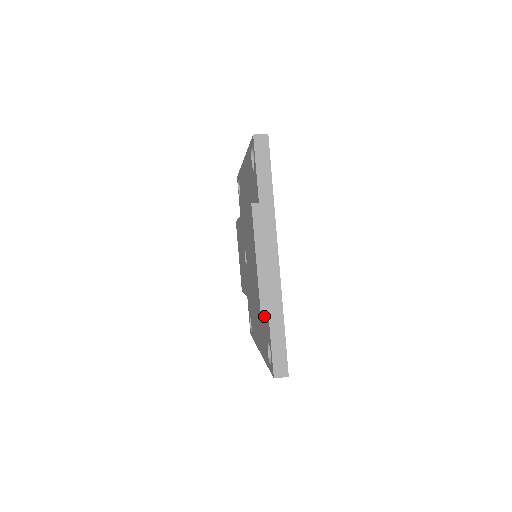
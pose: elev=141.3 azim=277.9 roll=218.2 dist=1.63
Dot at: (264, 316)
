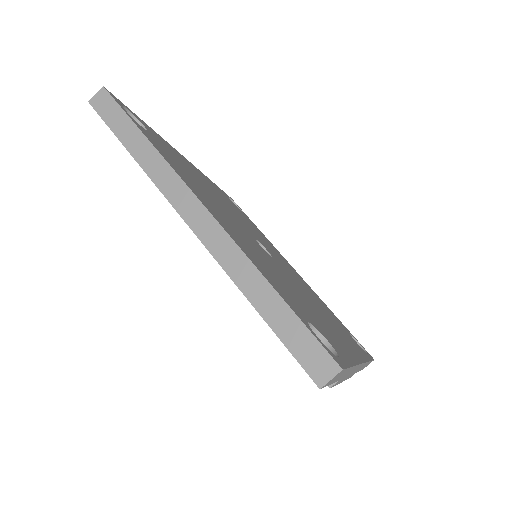
Dot at: occluded
